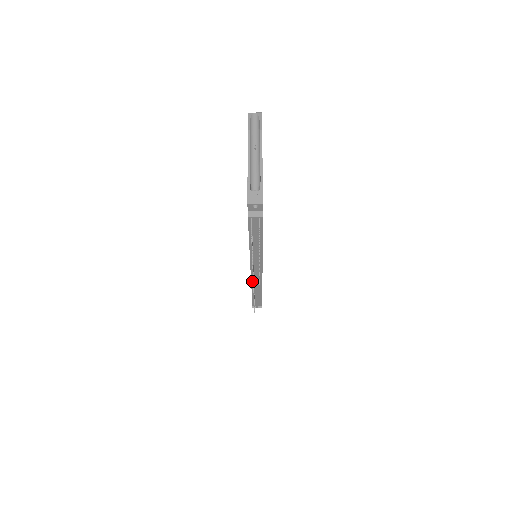
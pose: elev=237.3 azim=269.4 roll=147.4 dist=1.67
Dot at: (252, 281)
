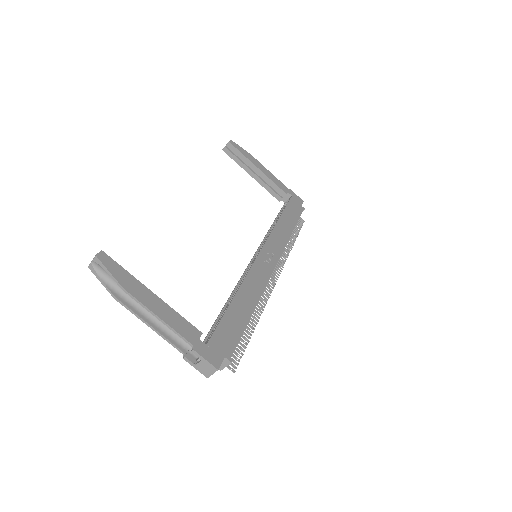
Dot at: occluded
